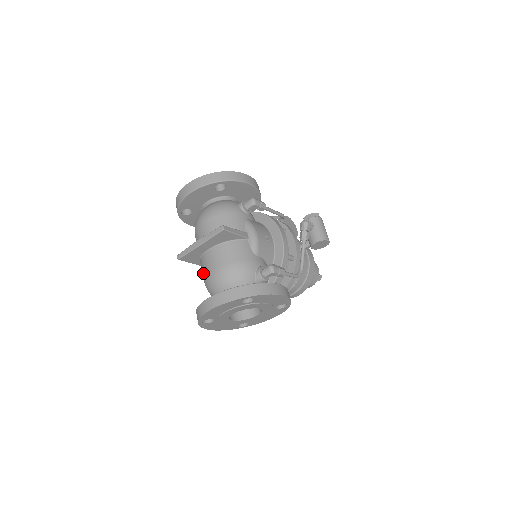
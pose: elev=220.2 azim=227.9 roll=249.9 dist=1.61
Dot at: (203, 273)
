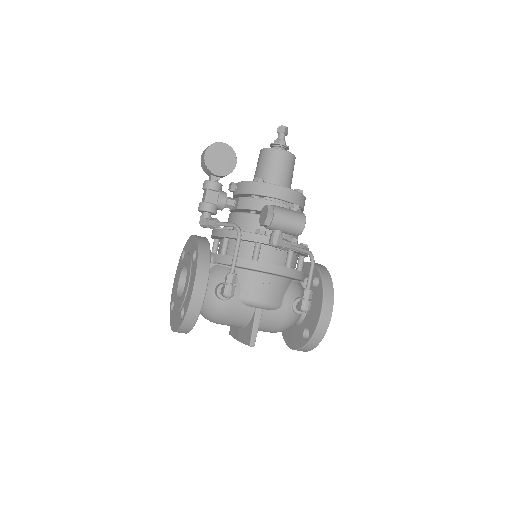
Dot at: occluded
